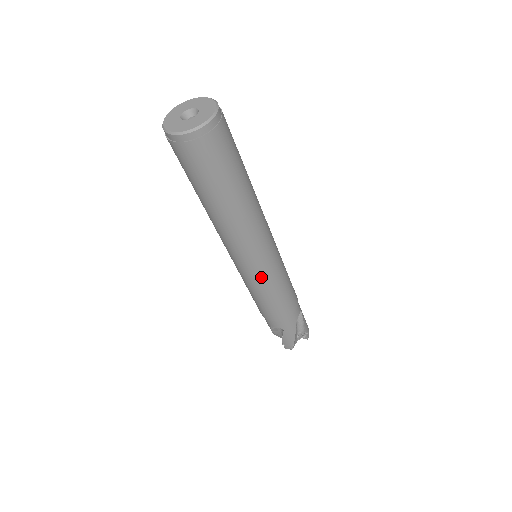
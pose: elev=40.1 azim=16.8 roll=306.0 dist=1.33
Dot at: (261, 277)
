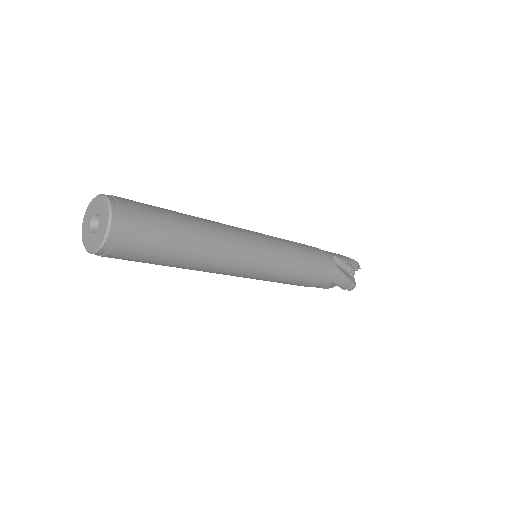
Dot at: occluded
